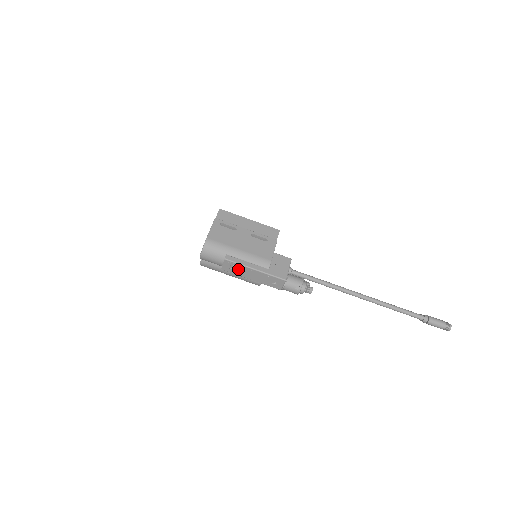
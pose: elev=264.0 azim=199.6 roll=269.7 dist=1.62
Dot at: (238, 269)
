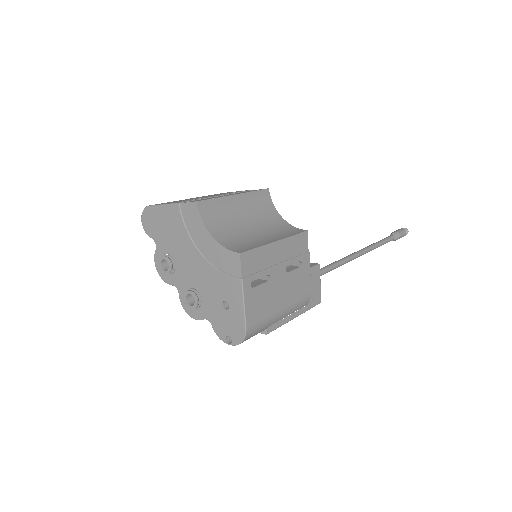
Dot at: occluded
